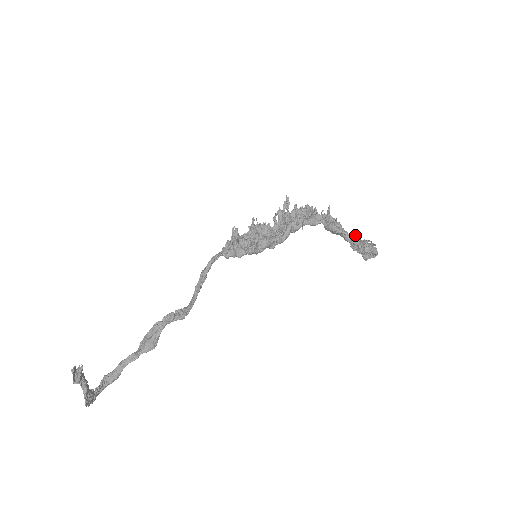
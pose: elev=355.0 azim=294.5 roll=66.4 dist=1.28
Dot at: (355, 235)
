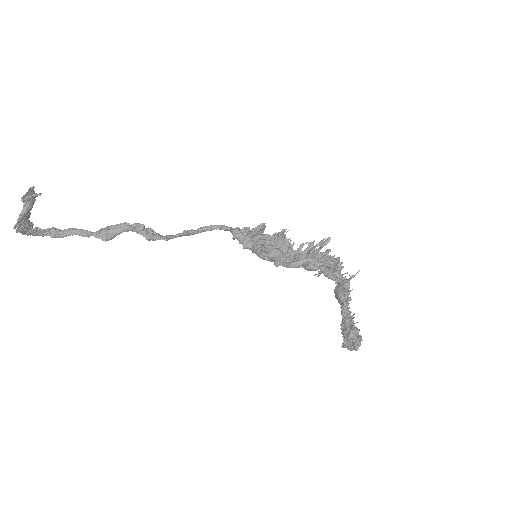
Dot at: (354, 317)
